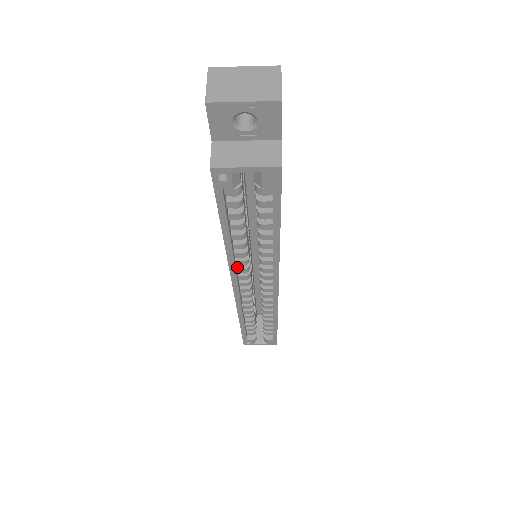
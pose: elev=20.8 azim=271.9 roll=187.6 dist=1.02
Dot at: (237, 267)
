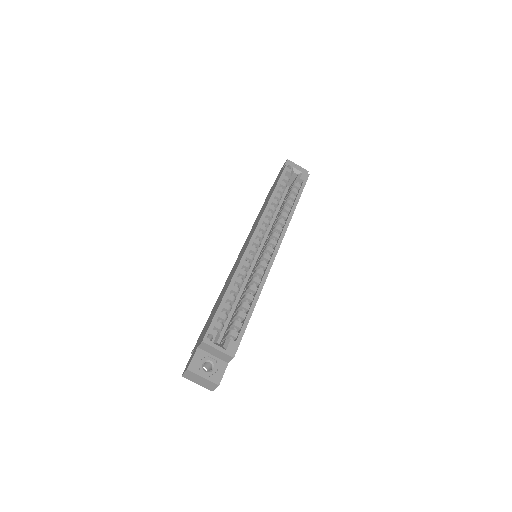
Dot at: (261, 225)
